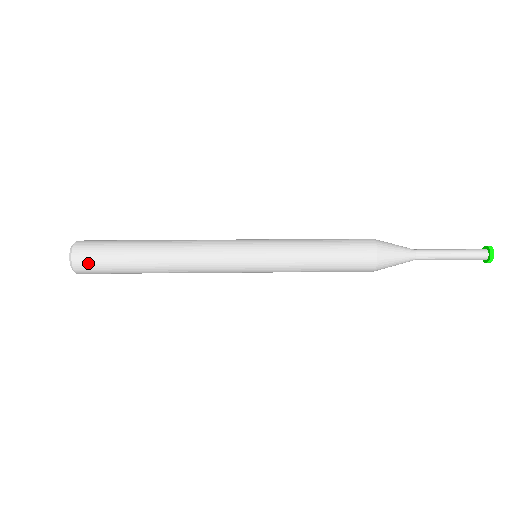
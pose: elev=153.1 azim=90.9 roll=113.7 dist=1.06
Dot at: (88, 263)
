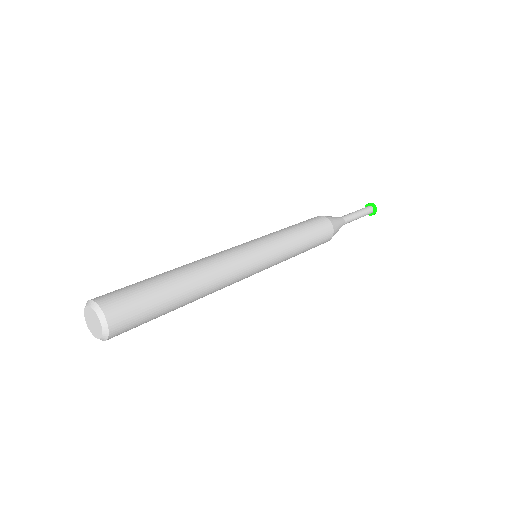
Dot at: (121, 304)
